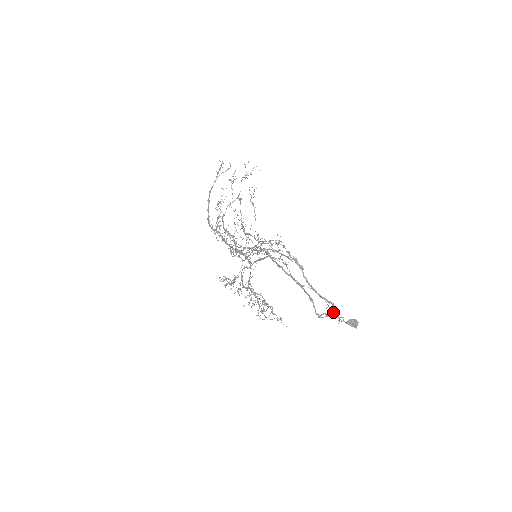
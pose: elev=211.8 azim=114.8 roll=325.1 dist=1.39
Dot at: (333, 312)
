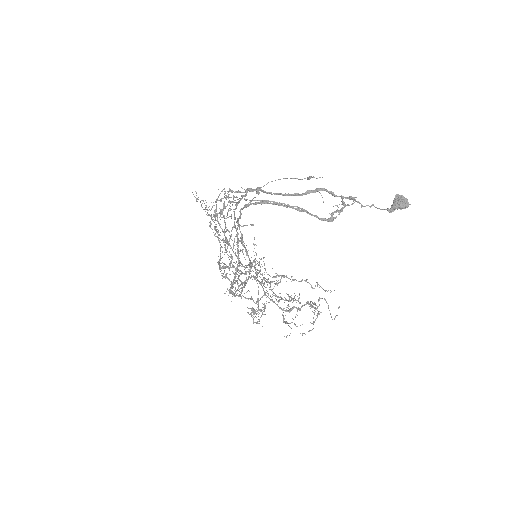
Dot at: (307, 179)
